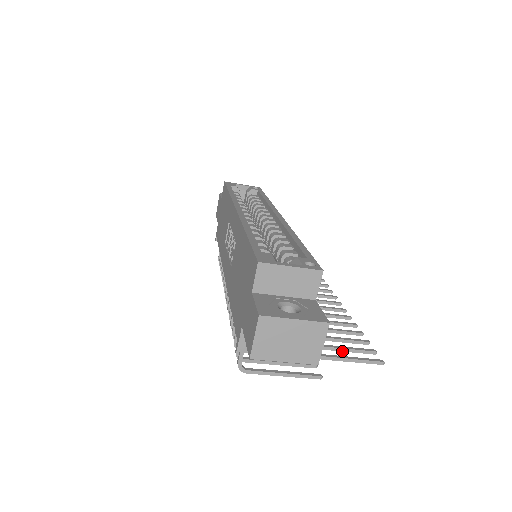
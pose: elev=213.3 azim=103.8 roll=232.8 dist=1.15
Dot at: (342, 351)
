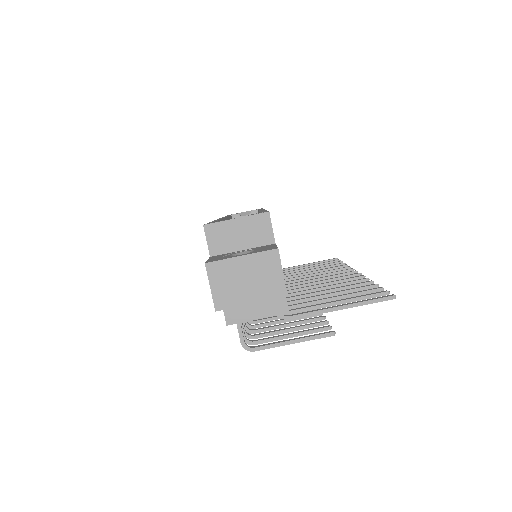
Dot at: (350, 302)
